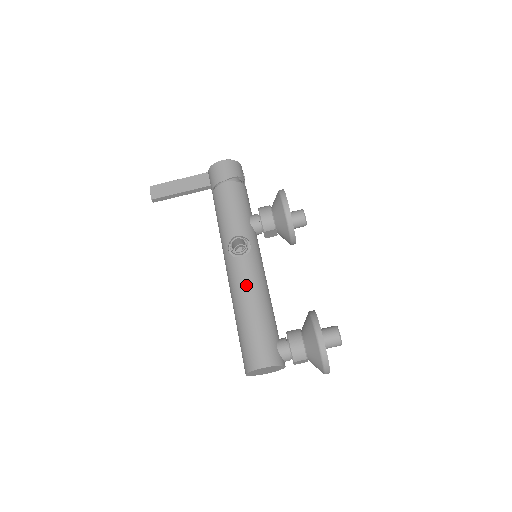
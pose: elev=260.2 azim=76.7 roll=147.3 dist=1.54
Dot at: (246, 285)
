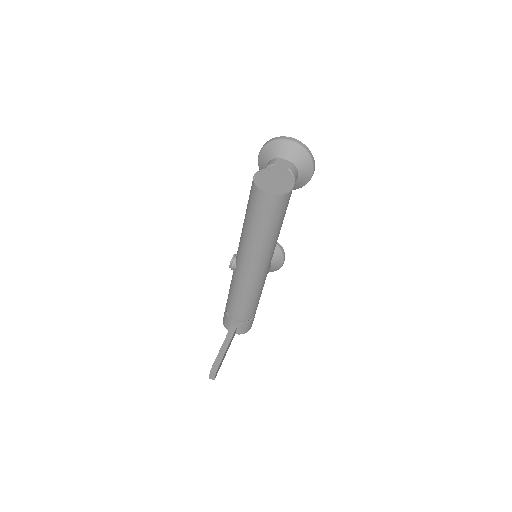
Dot at: occluded
